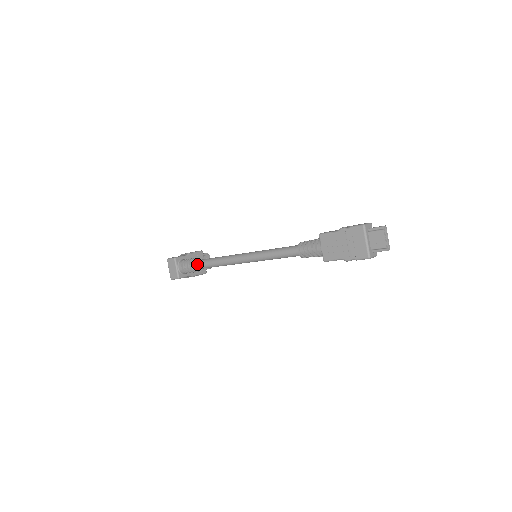
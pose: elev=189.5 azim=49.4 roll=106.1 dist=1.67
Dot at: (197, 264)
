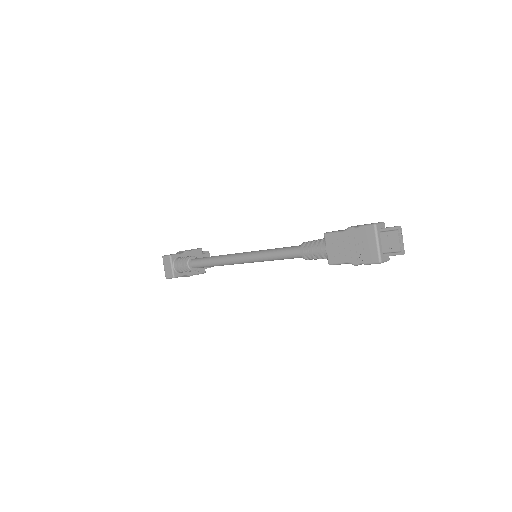
Dot at: (193, 263)
